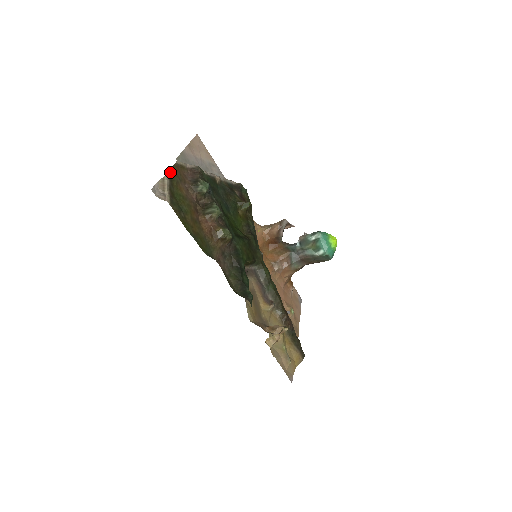
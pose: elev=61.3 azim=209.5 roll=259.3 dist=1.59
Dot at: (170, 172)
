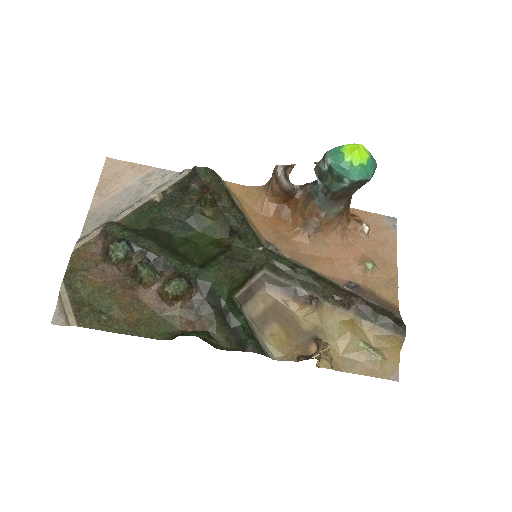
Dot at: (67, 276)
